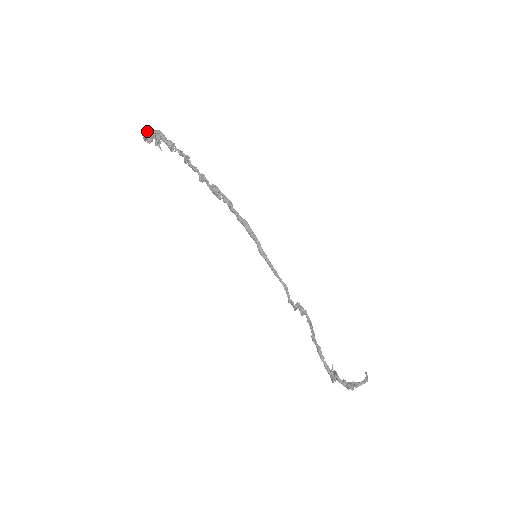
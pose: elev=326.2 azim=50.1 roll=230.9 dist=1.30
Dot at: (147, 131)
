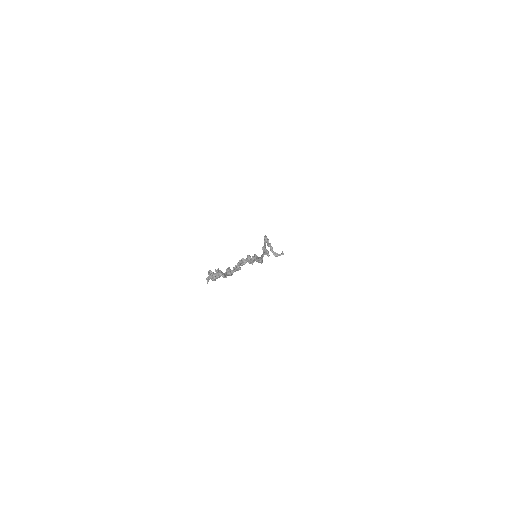
Dot at: occluded
